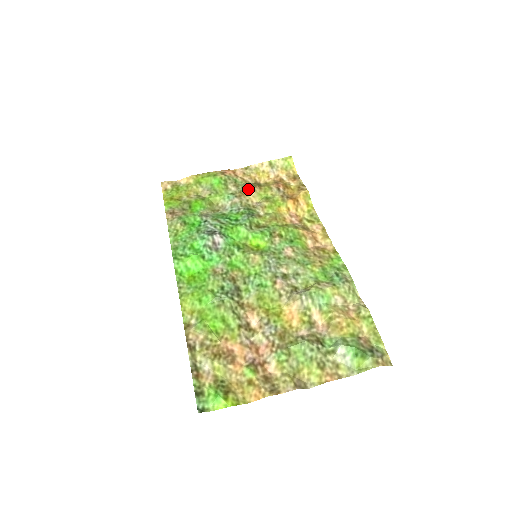
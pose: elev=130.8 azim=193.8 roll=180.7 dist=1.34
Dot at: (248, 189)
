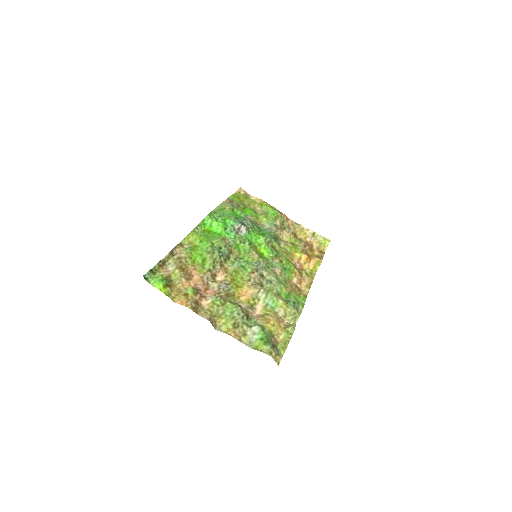
Dot at: (287, 230)
